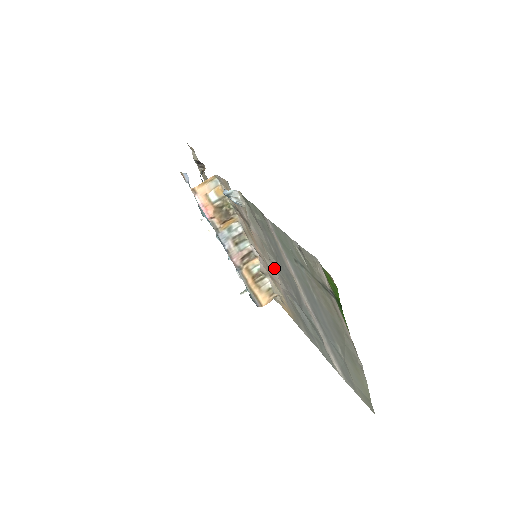
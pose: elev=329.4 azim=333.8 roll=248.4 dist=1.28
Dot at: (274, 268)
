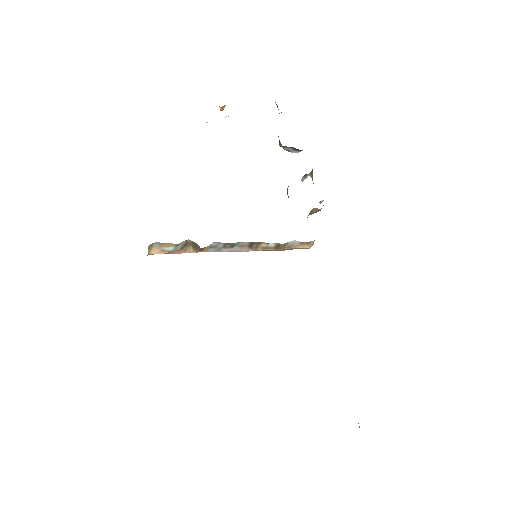
Dot at: occluded
